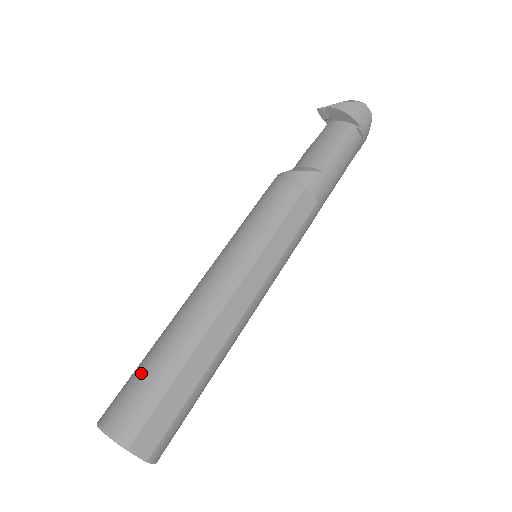
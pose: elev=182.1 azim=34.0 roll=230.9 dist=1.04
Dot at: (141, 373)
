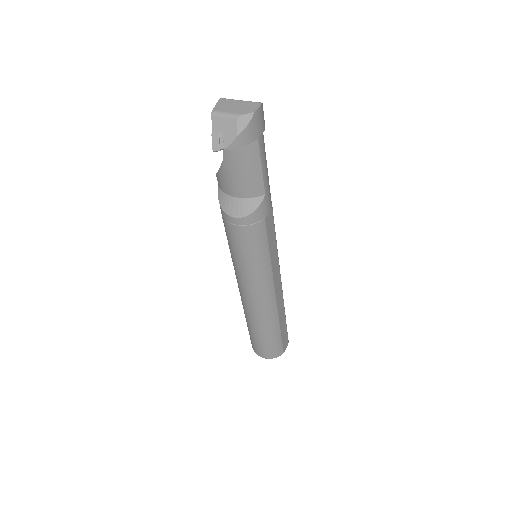
Dot at: (263, 341)
